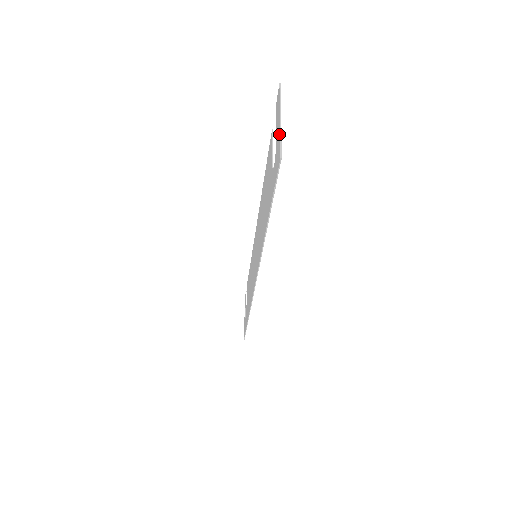
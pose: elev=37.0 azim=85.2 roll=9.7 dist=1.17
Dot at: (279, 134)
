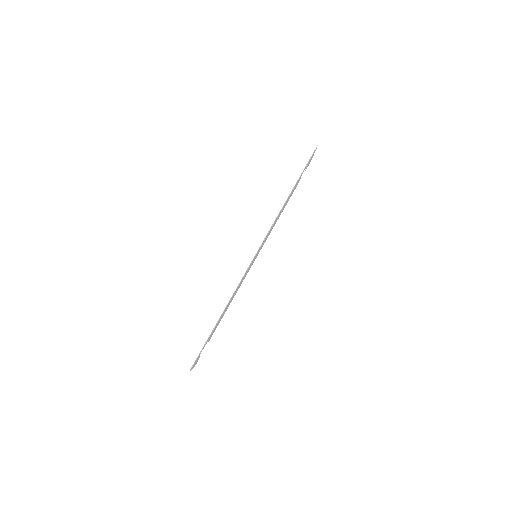
Dot at: (314, 152)
